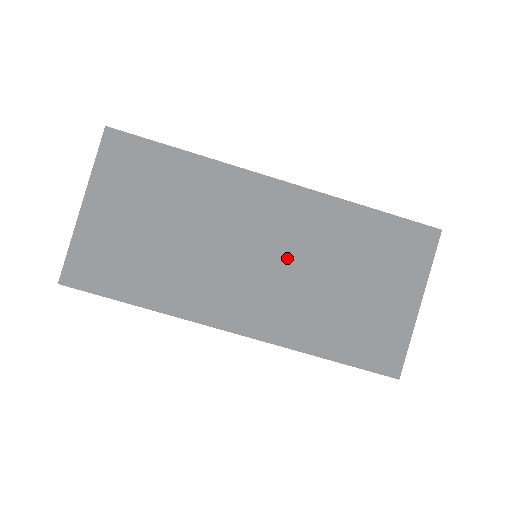
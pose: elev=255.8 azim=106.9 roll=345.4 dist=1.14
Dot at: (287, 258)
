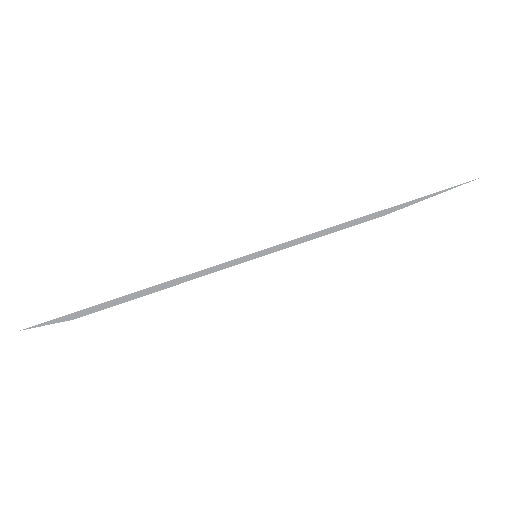
Dot at: occluded
